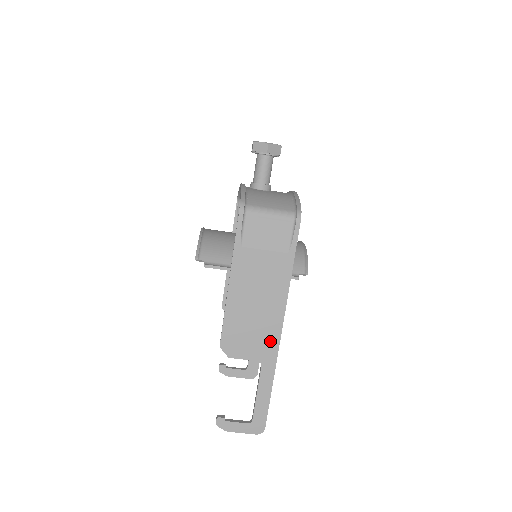
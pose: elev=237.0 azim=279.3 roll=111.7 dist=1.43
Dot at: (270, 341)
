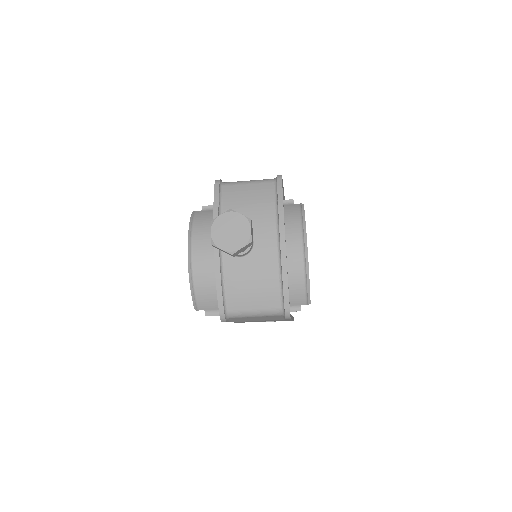
Dot at: occluded
